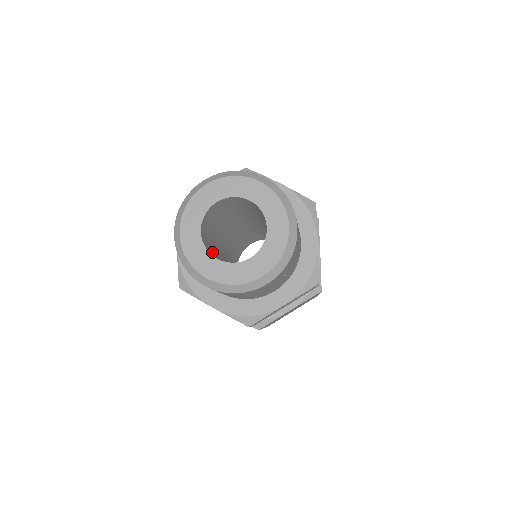
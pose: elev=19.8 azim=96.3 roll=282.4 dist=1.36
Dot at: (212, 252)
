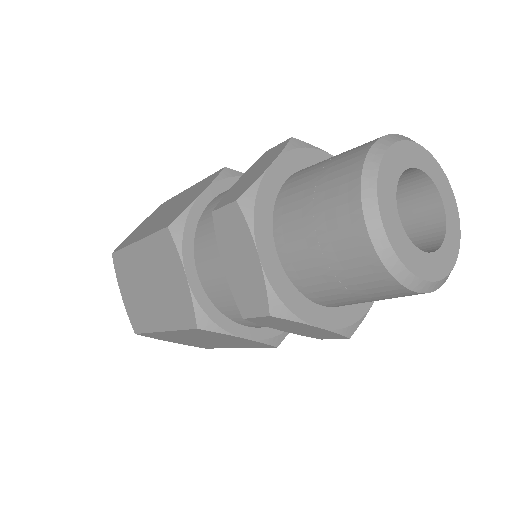
Dot at: occluded
